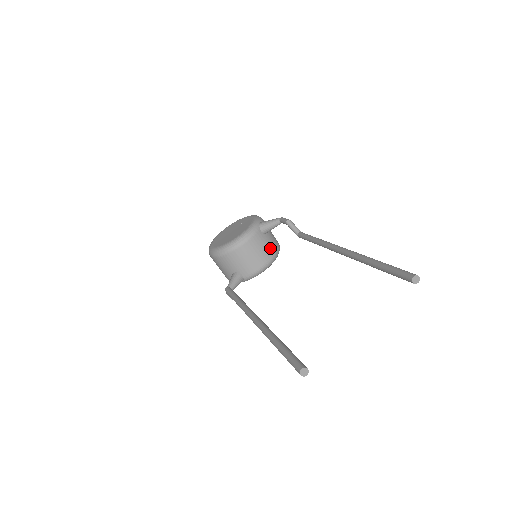
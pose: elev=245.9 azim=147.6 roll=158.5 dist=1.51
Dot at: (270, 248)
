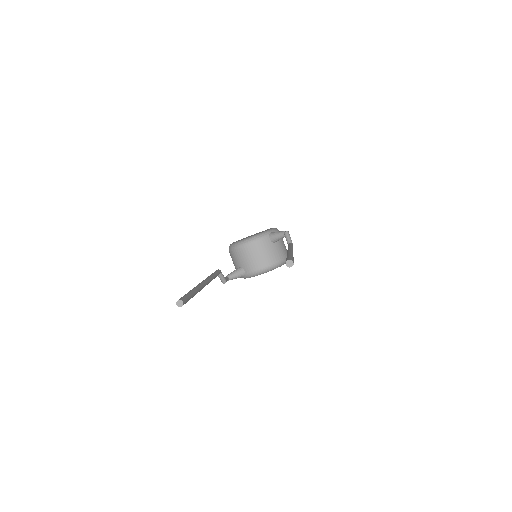
Dot at: (274, 255)
